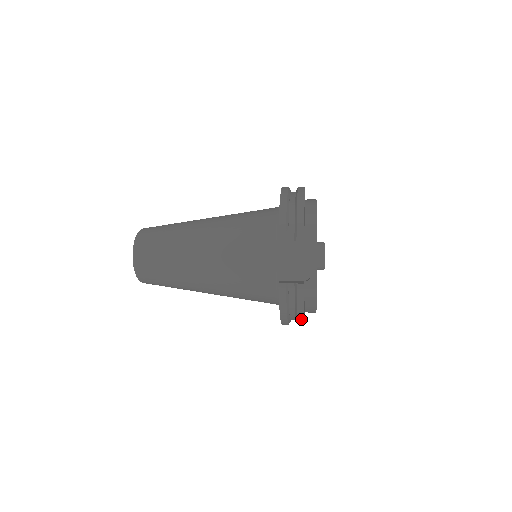
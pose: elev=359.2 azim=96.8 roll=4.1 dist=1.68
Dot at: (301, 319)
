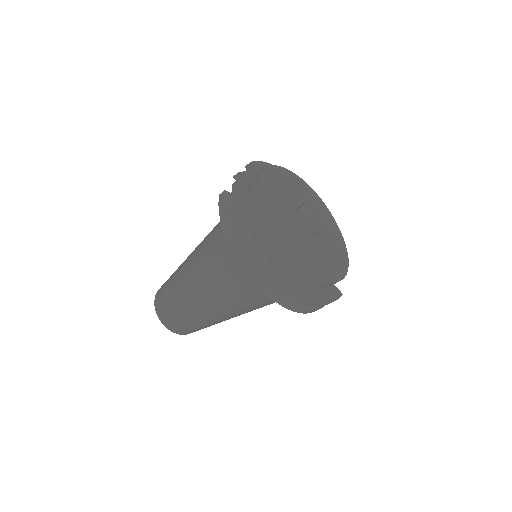
Dot at: (245, 228)
